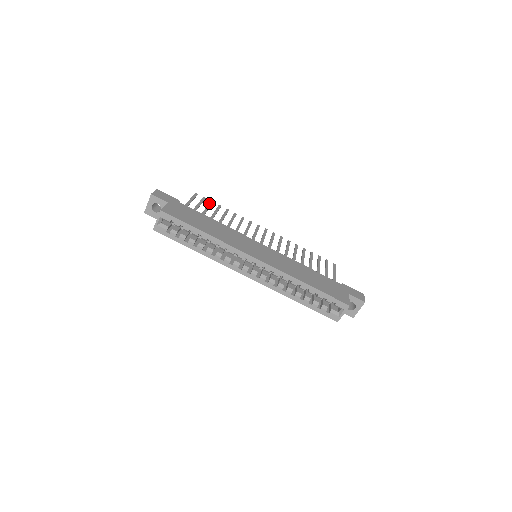
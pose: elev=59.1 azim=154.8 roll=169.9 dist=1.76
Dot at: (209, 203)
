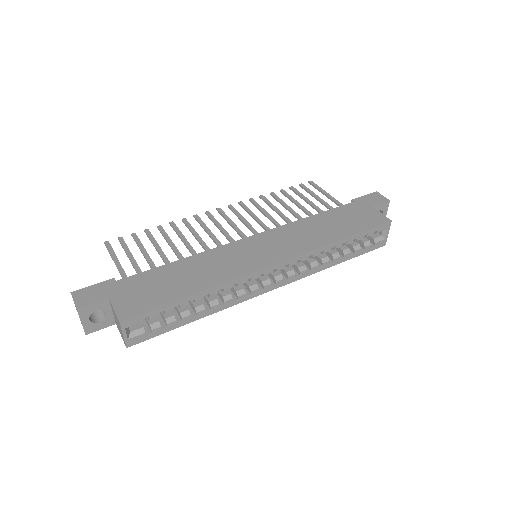
Dot at: (134, 240)
